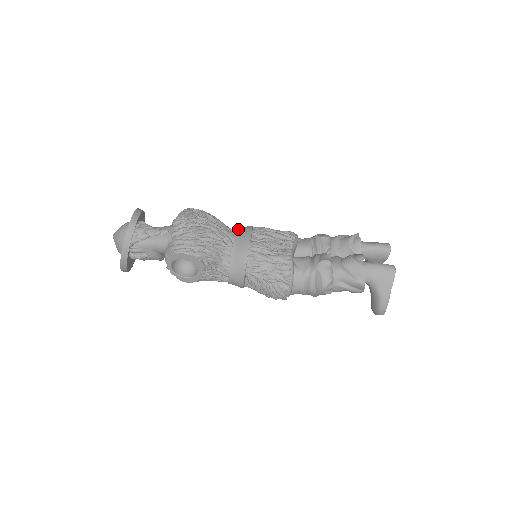
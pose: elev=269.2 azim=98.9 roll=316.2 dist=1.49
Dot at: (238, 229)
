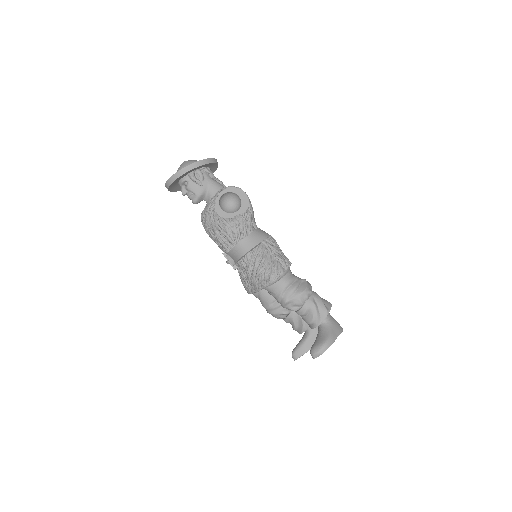
Dot at: occluded
